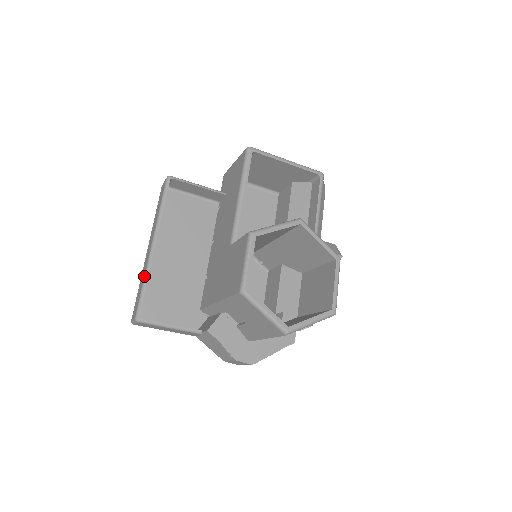
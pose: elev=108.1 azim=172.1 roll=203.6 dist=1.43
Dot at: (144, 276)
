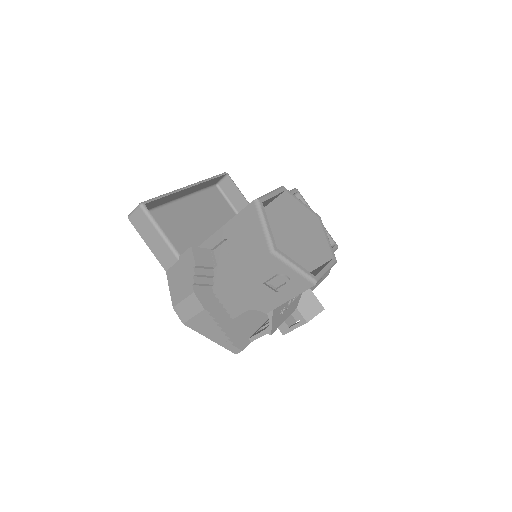
Dot at: occluded
